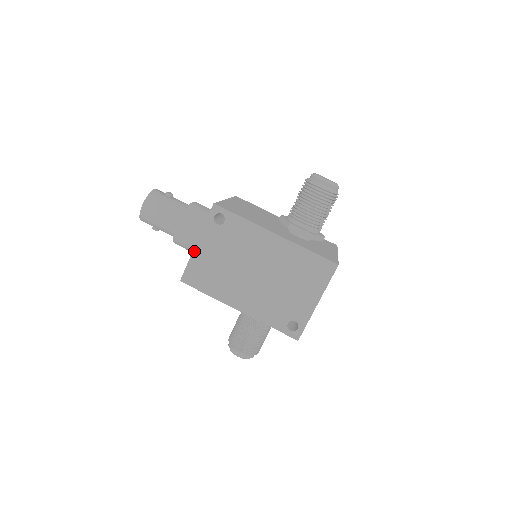
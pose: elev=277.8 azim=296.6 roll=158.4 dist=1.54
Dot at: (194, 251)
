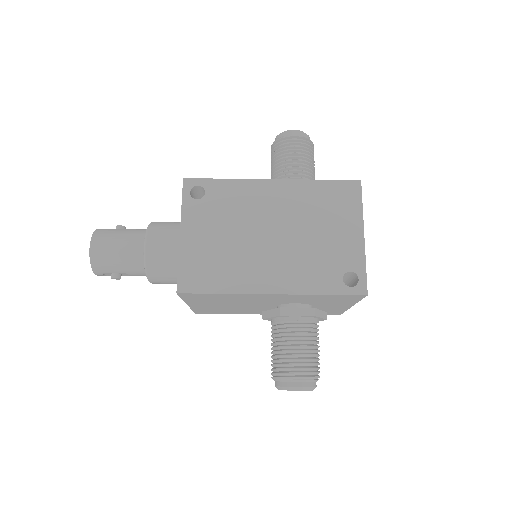
Dot at: (181, 245)
